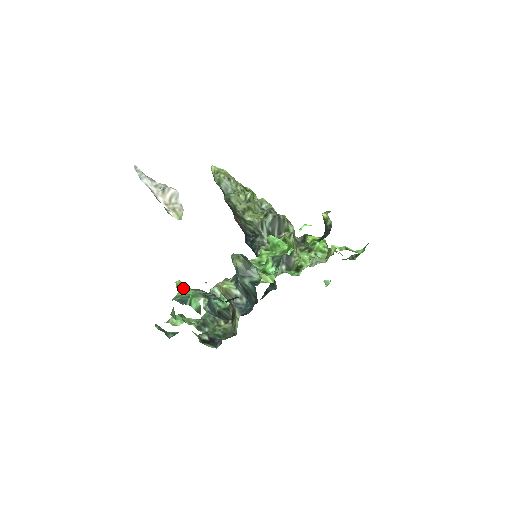
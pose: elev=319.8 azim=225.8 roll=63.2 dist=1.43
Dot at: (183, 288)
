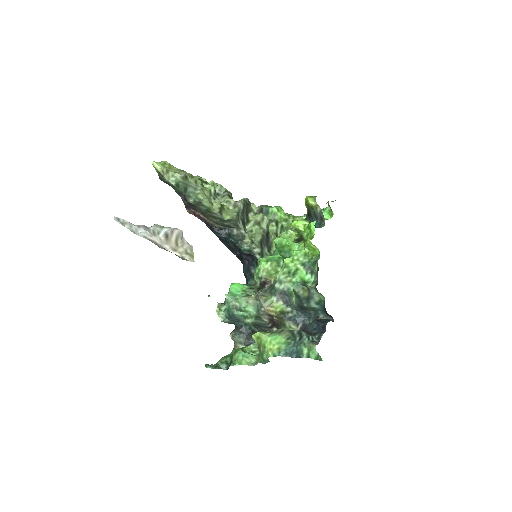
Dot at: (269, 338)
